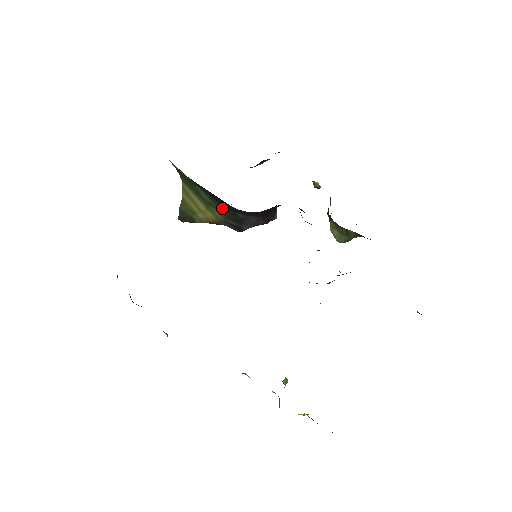
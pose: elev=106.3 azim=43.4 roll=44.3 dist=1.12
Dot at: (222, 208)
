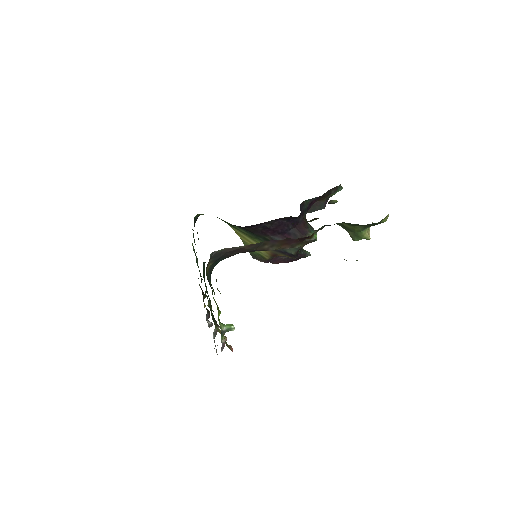
Dot at: (255, 236)
